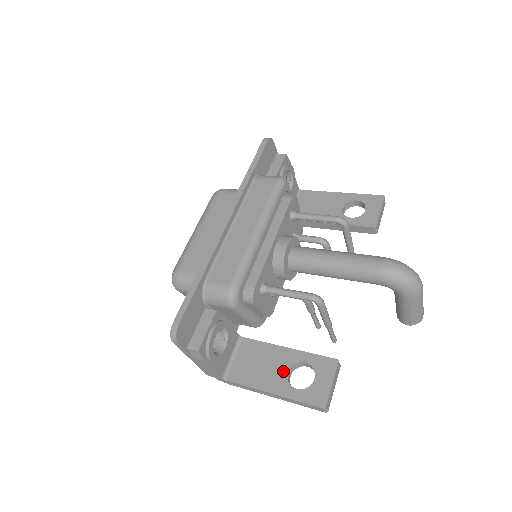
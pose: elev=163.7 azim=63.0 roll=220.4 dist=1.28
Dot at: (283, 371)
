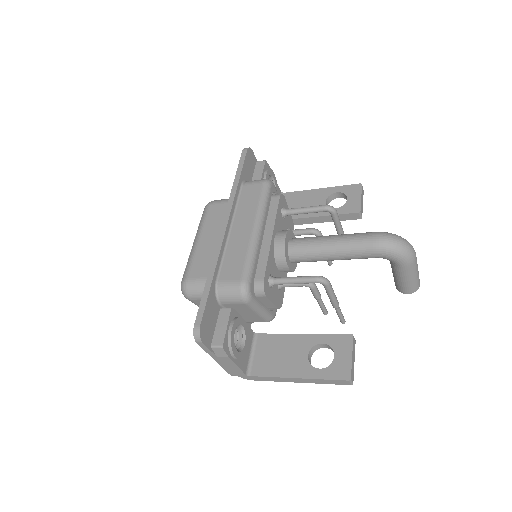
Dot at: (303, 356)
